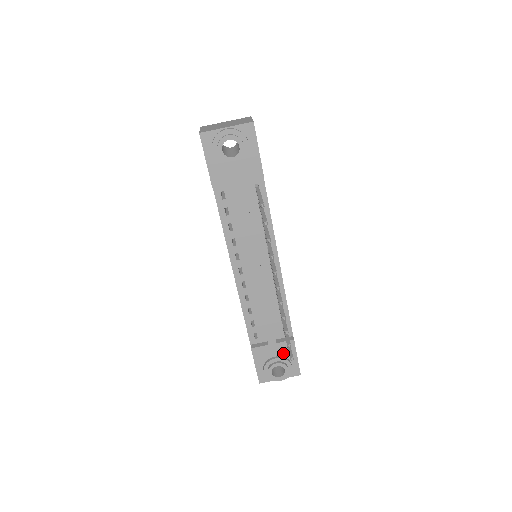
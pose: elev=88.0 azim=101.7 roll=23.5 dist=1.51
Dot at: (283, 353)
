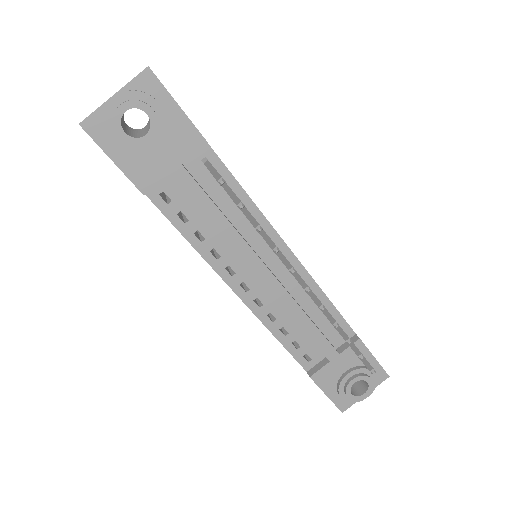
Dot at: (354, 362)
